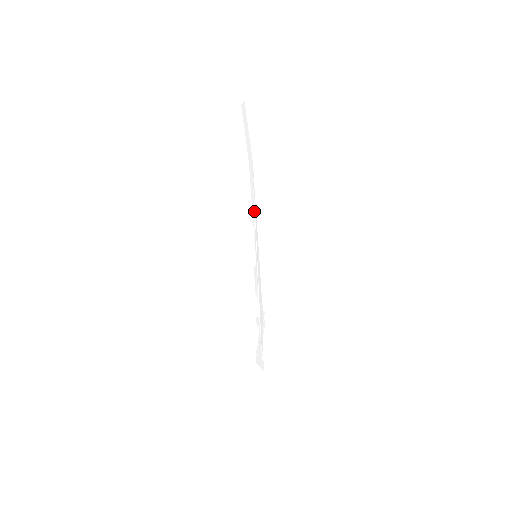
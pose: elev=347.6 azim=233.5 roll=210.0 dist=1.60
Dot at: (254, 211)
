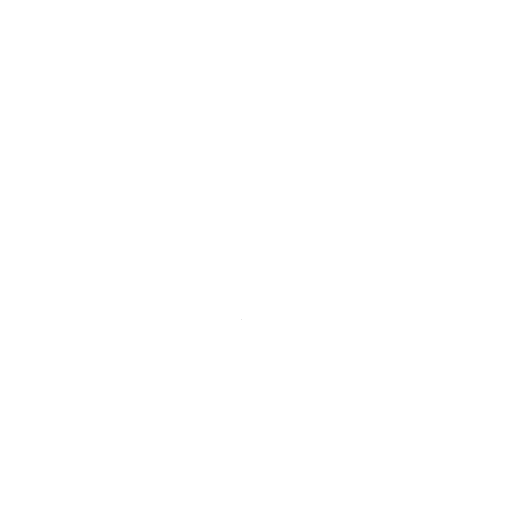
Dot at: (269, 207)
